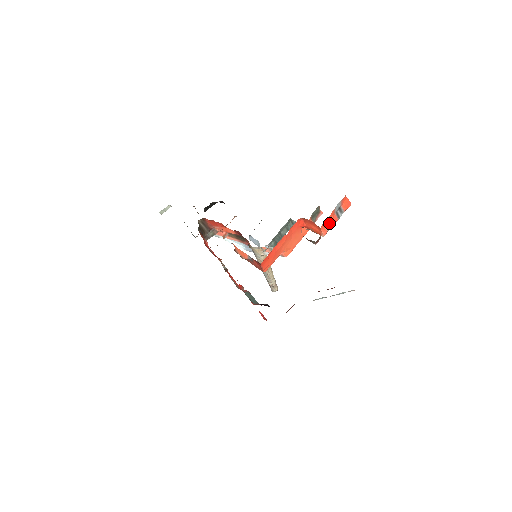
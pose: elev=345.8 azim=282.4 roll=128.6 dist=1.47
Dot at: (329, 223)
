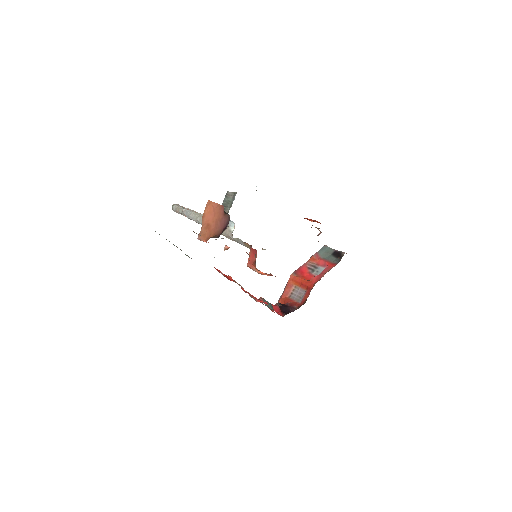
Dot at: occluded
